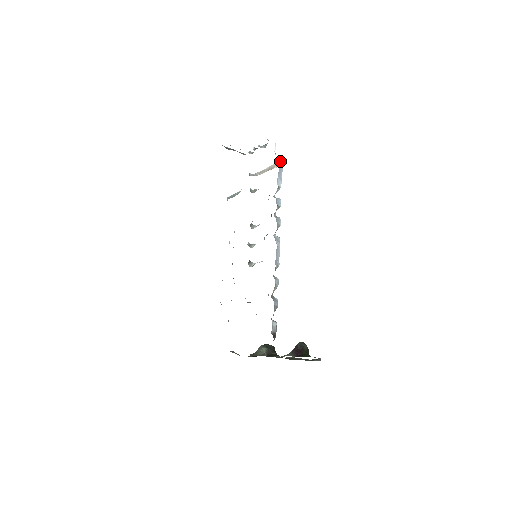
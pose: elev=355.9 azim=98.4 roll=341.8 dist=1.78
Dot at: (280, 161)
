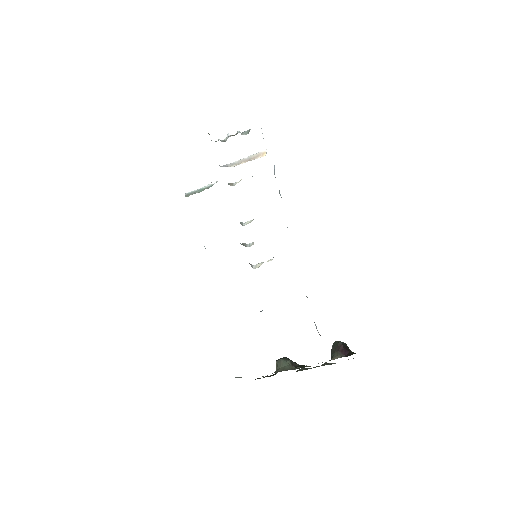
Dot at: occluded
